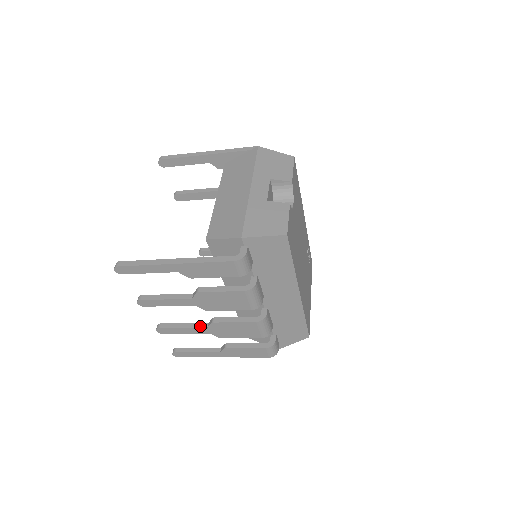
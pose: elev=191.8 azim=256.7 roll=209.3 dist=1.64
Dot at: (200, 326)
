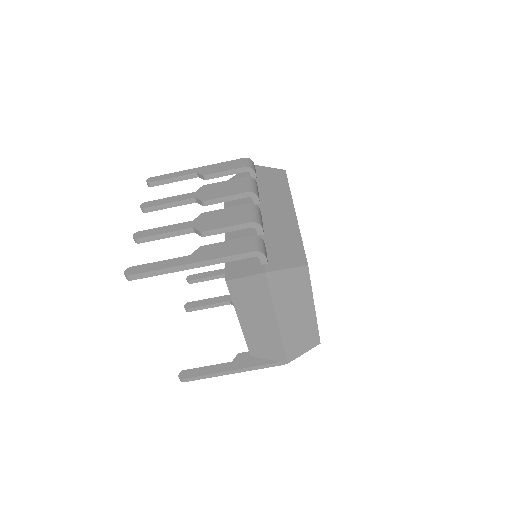
Dot at: (186, 224)
